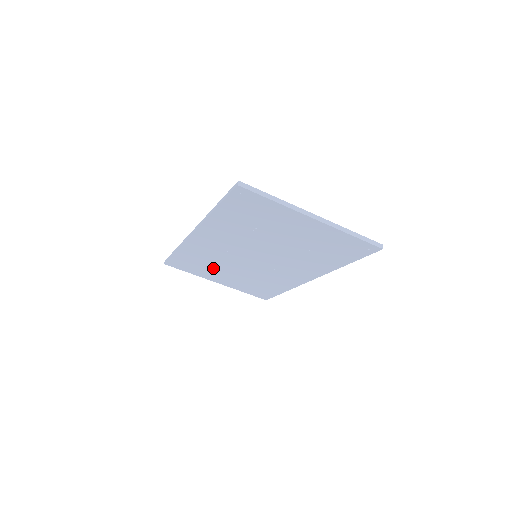
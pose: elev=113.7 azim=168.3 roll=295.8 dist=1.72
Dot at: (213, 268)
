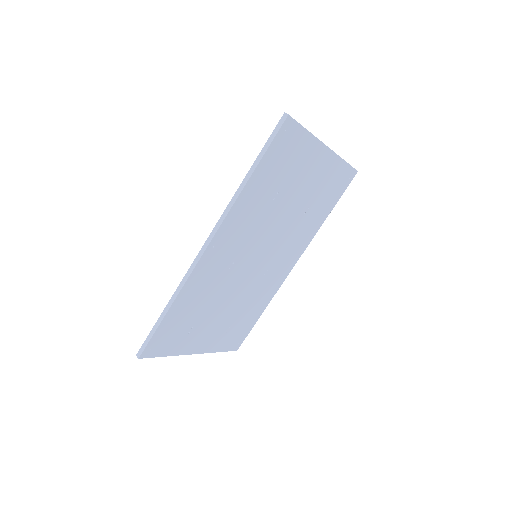
Dot at: (202, 318)
